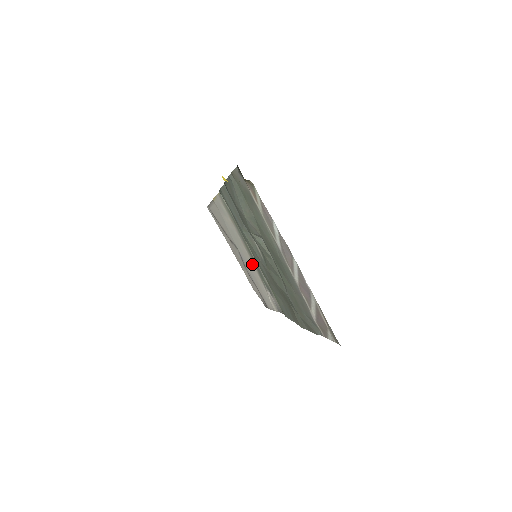
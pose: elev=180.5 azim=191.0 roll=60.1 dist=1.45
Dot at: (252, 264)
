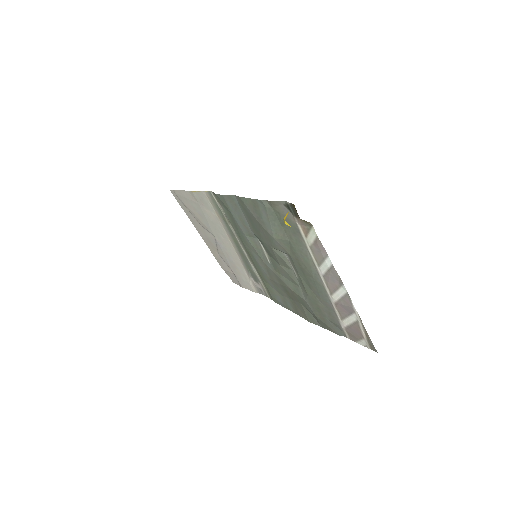
Dot at: (235, 254)
